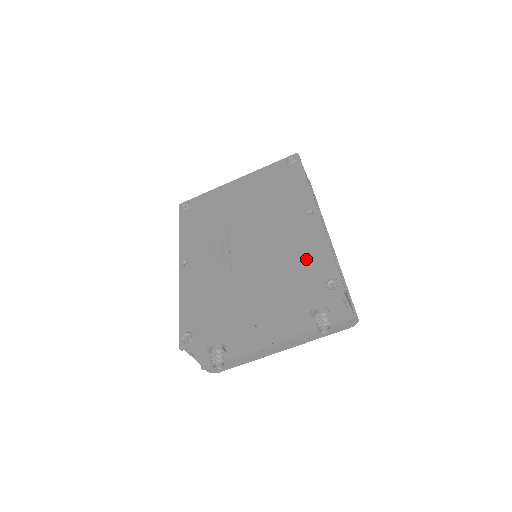
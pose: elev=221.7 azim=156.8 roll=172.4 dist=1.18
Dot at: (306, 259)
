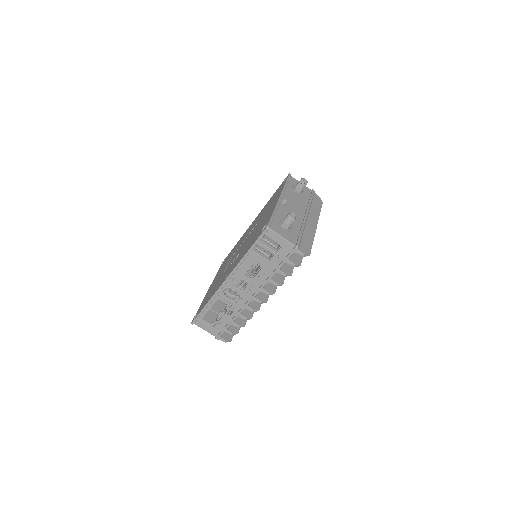
Dot at: occluded
